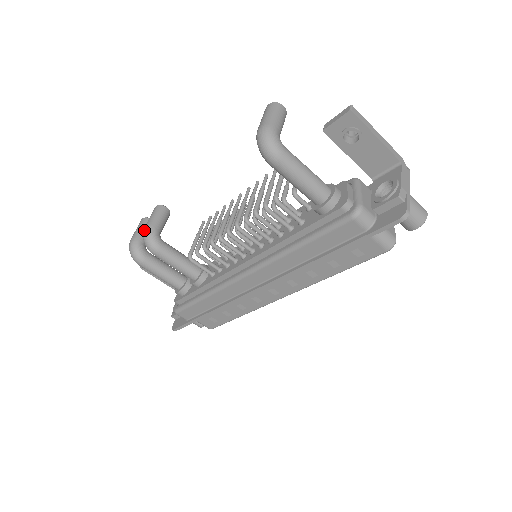
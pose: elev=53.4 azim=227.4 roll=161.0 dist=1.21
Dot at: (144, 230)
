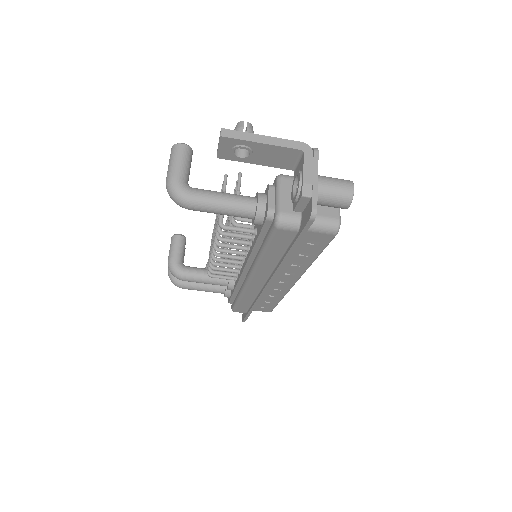
Dot at: occluded
